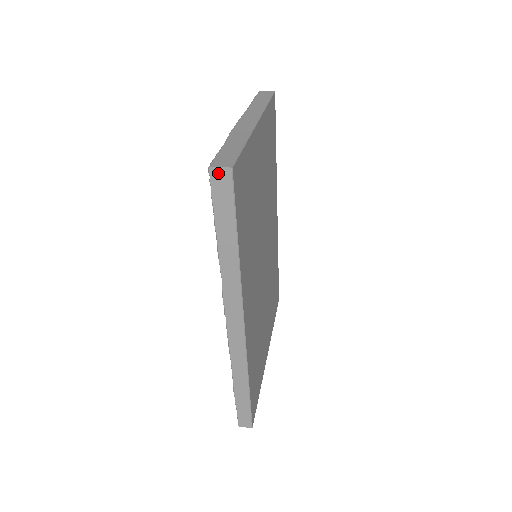
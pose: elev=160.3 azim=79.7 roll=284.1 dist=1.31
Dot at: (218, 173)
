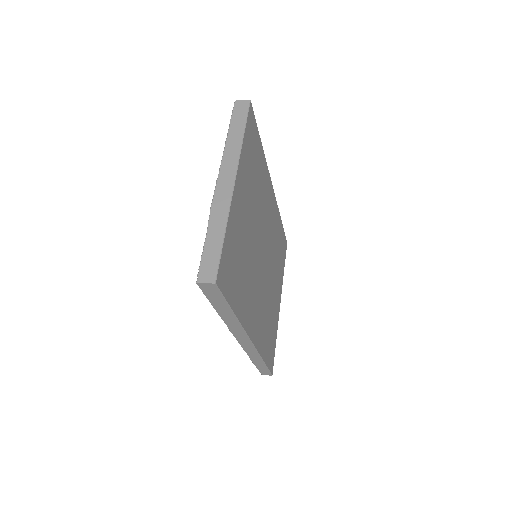
Dot at: (205, 285)
